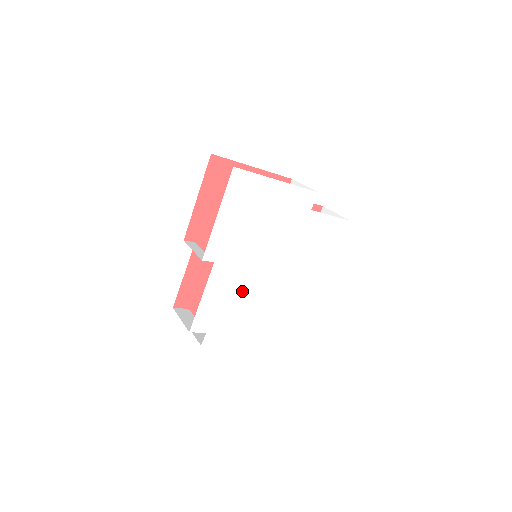
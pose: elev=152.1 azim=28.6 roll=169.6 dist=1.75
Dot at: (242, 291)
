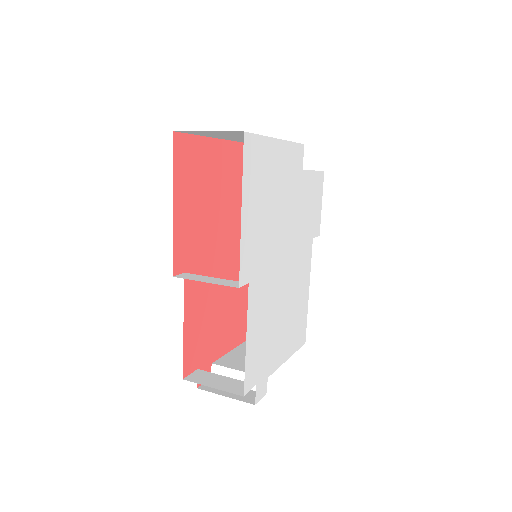
Dot at: (273, 306)
